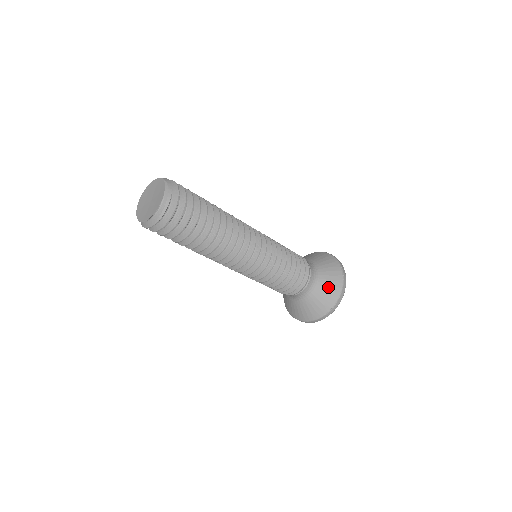
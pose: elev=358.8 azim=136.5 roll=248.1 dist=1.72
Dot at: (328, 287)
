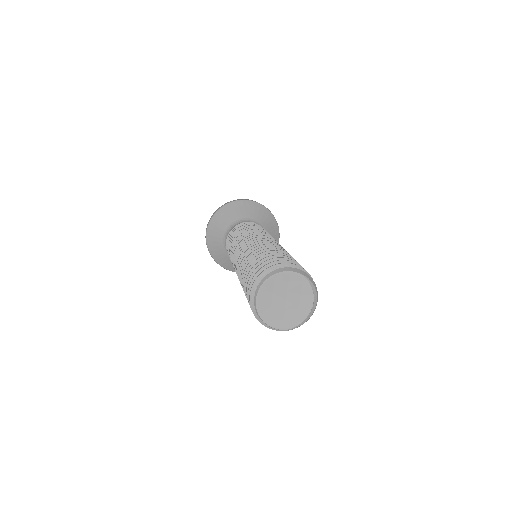
Dot at: occluded
